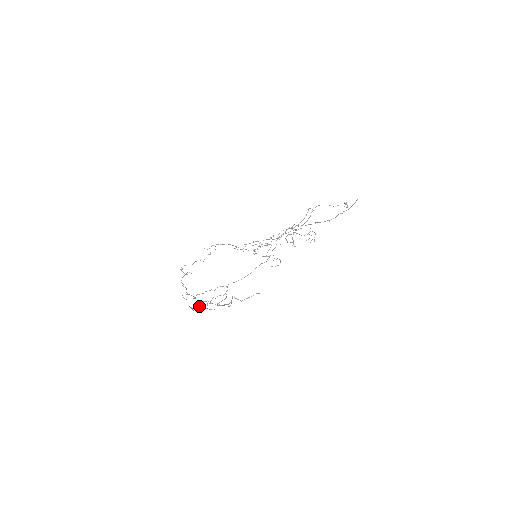
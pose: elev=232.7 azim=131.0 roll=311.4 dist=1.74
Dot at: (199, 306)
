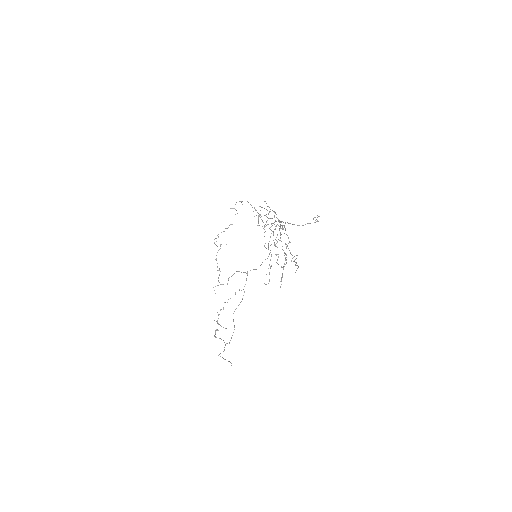
Dot at: (217, 323)
